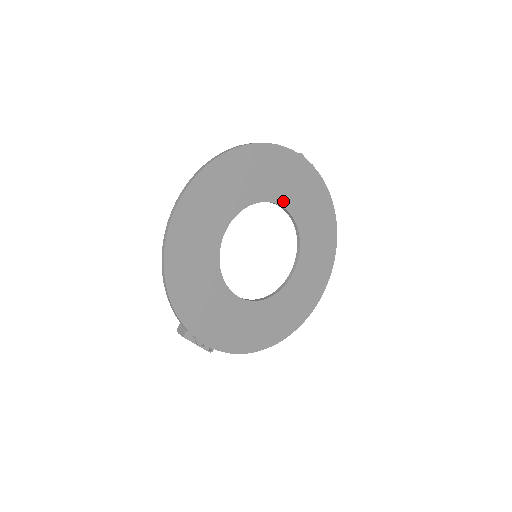
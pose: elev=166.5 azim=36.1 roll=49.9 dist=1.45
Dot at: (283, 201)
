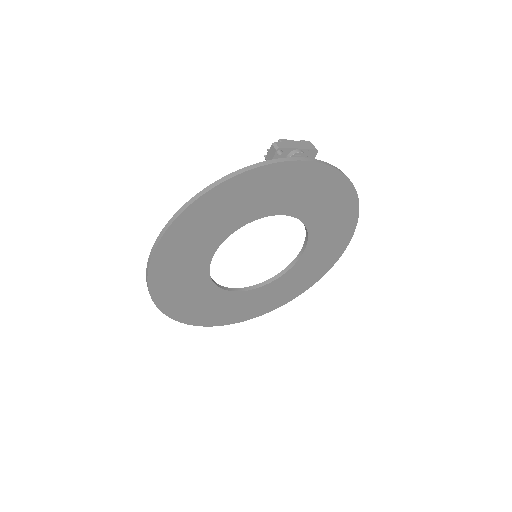
Dot at: (268, 211)
